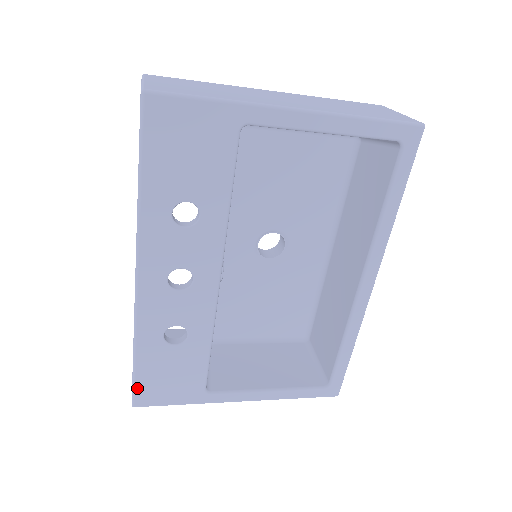
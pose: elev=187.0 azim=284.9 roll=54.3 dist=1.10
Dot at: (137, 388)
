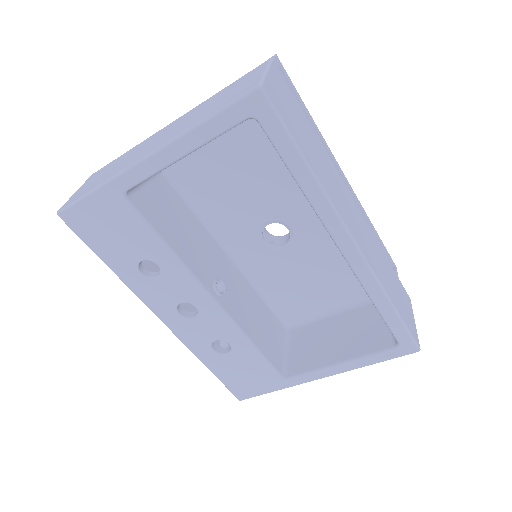
Dot at: (230, 388)
